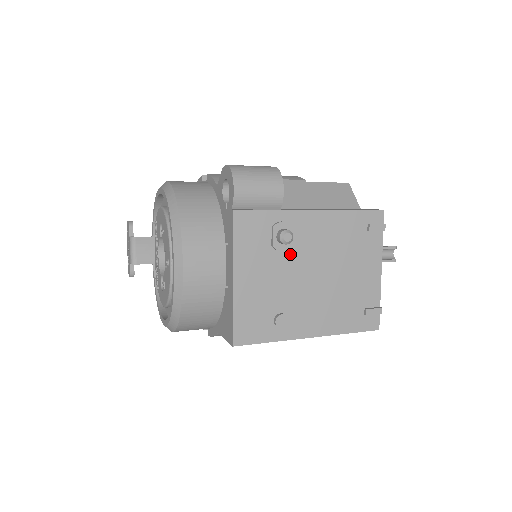
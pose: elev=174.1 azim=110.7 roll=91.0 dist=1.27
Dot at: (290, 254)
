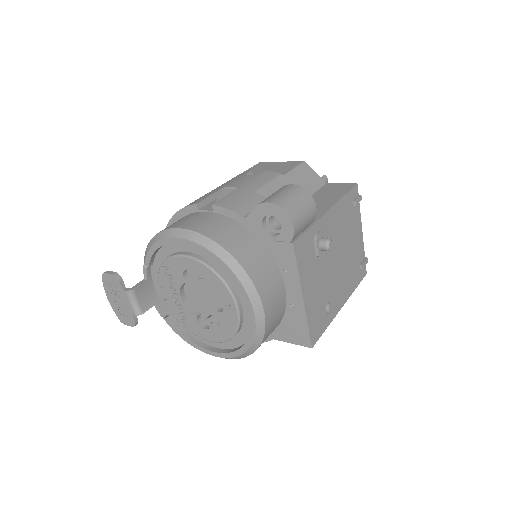
Dot at: (325, 254)
